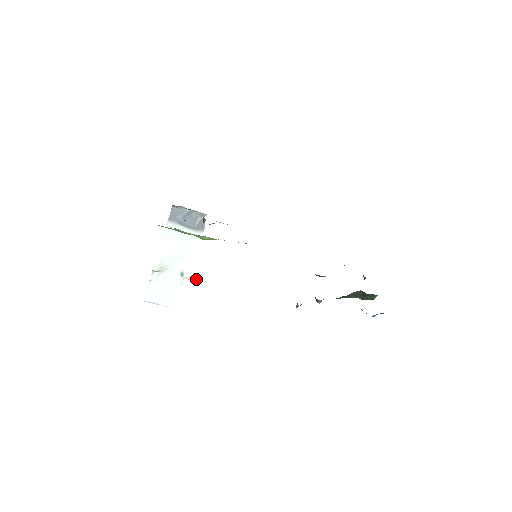
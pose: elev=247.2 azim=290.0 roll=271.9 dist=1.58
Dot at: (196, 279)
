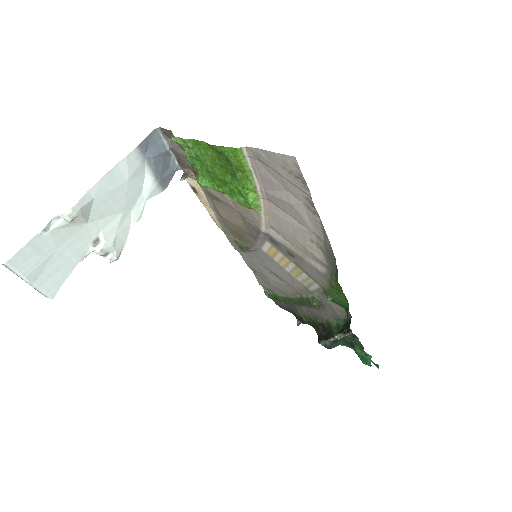
Dot at: (111, 258)
